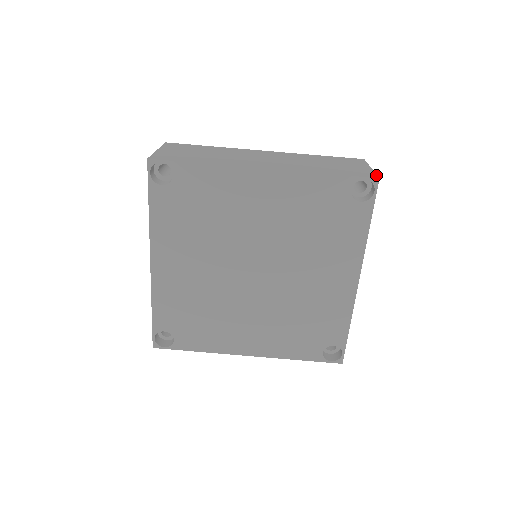
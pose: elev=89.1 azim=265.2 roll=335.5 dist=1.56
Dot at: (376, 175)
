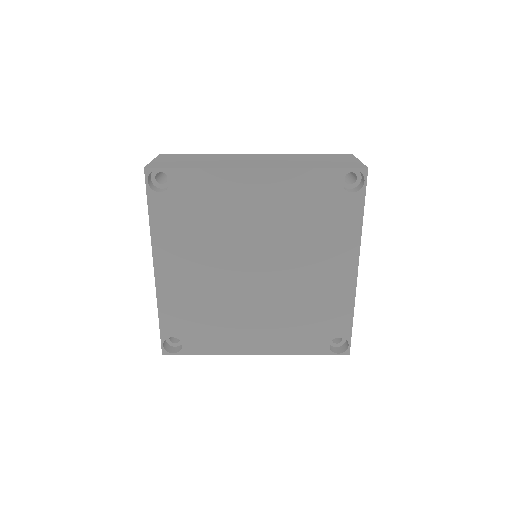
Dot at: (365, 166)
